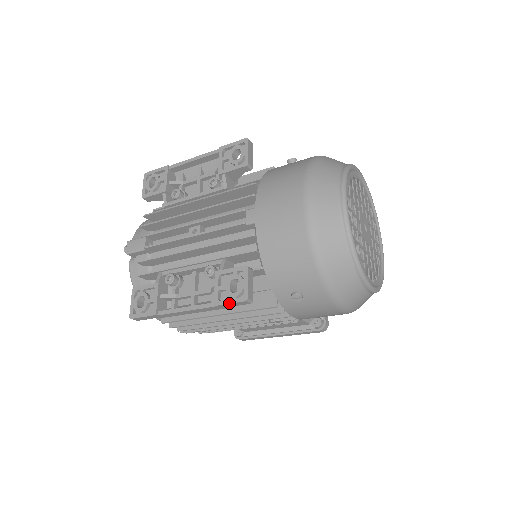
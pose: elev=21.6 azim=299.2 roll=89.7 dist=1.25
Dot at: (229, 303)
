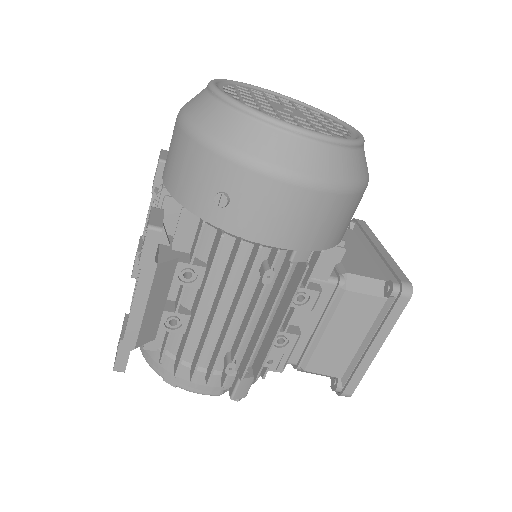
Dot at: (142, 249)
